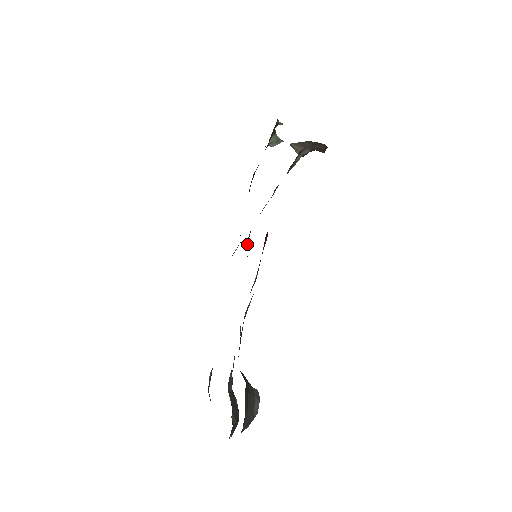
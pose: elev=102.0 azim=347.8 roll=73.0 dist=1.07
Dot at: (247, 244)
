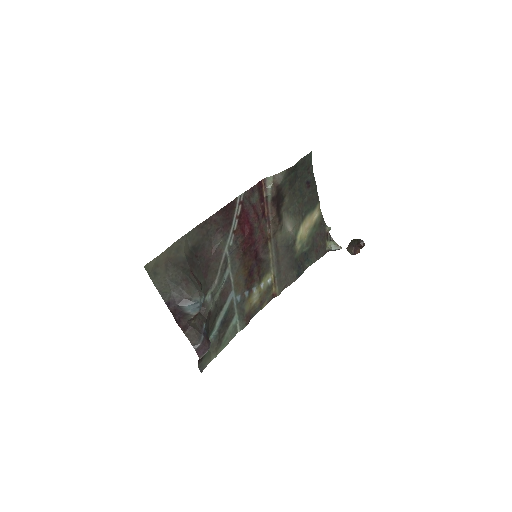
Dot at: (262, 261)
